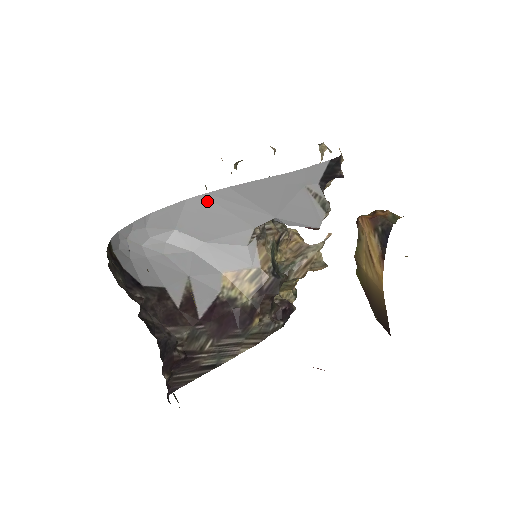
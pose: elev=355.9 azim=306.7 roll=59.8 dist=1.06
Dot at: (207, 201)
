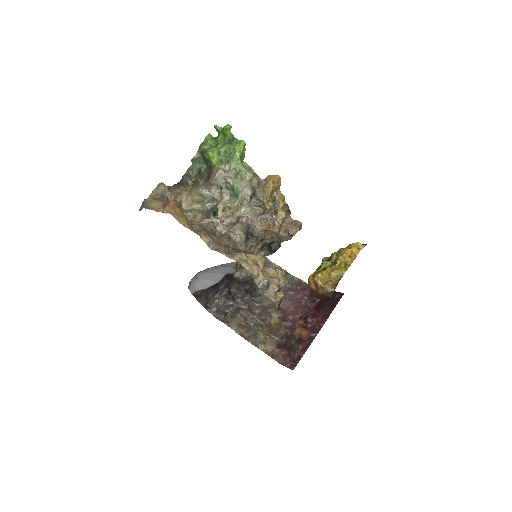
Dot at: occluded
